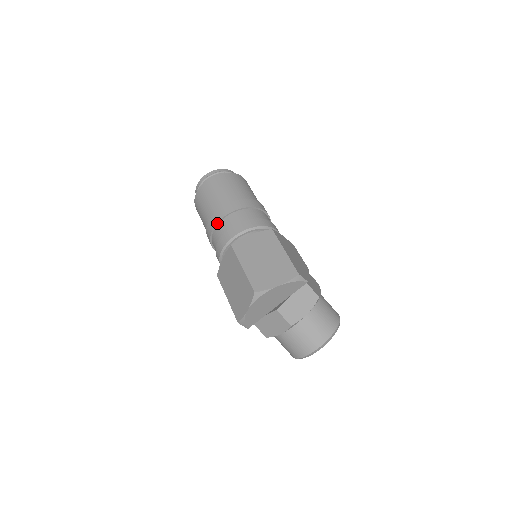
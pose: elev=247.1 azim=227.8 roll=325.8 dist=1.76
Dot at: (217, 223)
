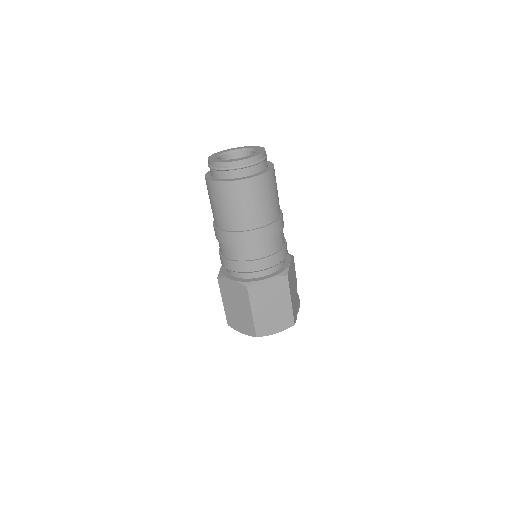
Dot at: (235, 244)
